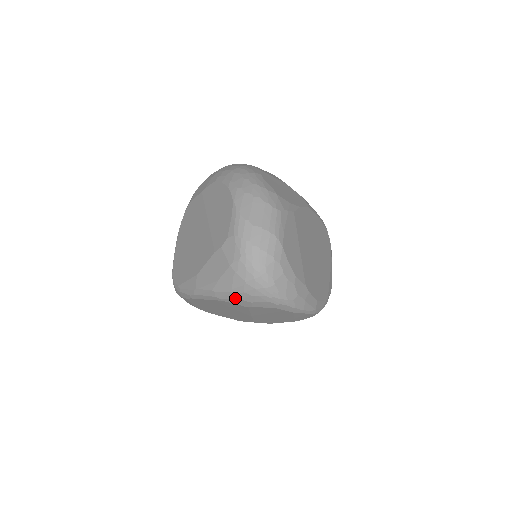
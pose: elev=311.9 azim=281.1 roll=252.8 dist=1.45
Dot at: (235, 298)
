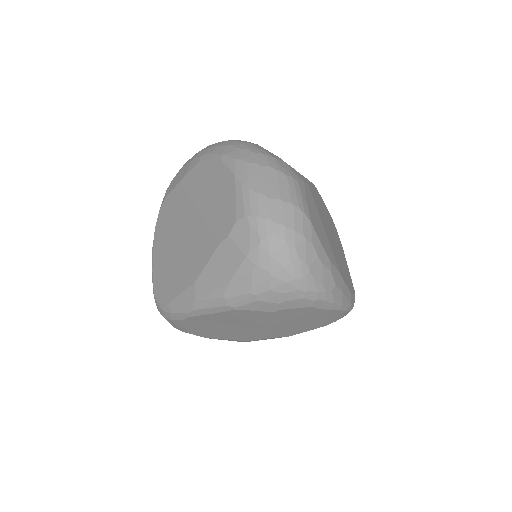
Dot at: (256, 301)
